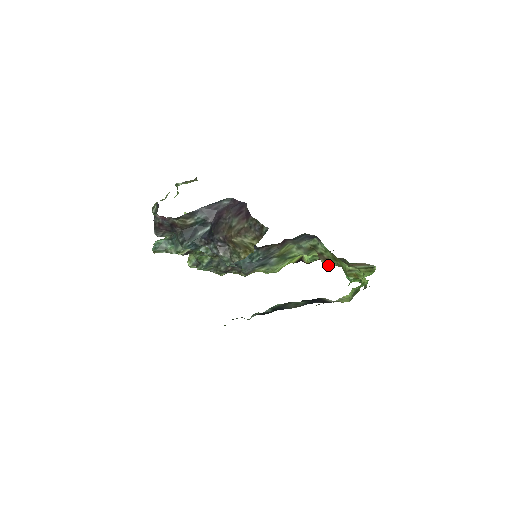
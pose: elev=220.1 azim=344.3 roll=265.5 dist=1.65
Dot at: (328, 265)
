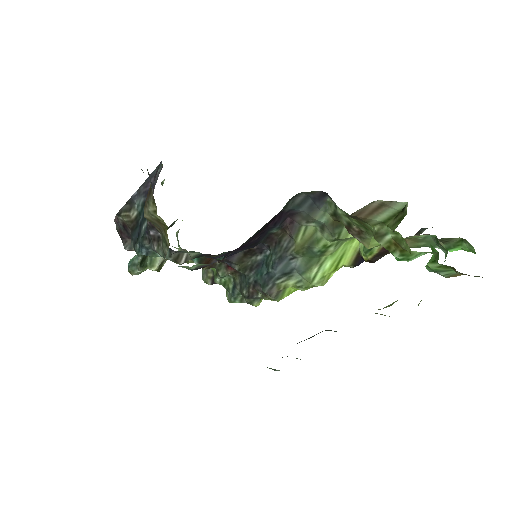
Dot at: (371, 246)
